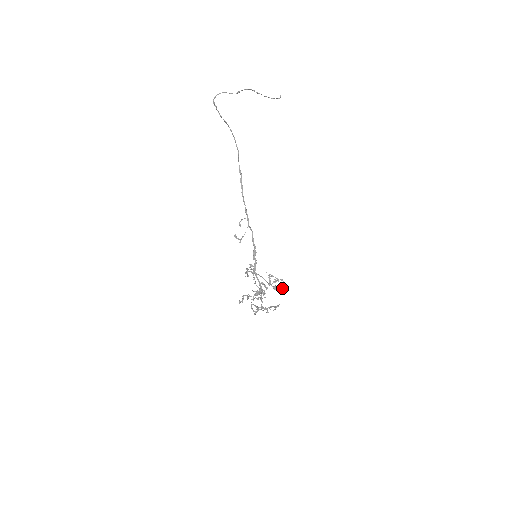
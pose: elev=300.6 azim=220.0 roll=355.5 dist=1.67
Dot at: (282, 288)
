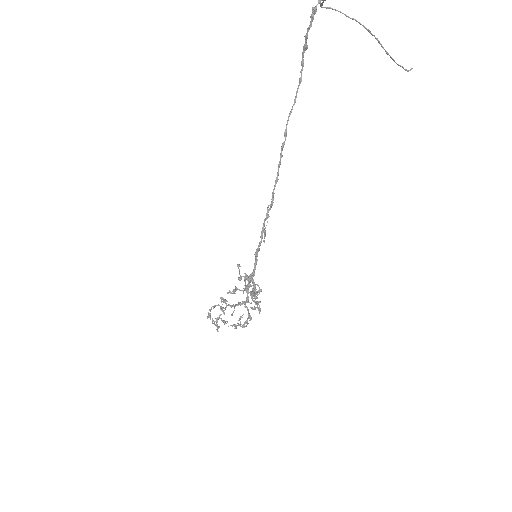
Dot at: occluded
